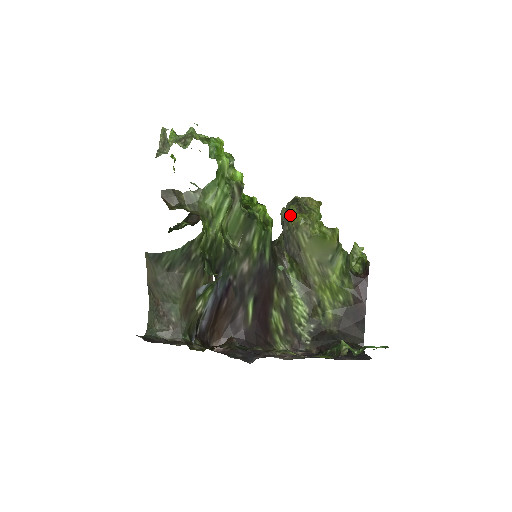
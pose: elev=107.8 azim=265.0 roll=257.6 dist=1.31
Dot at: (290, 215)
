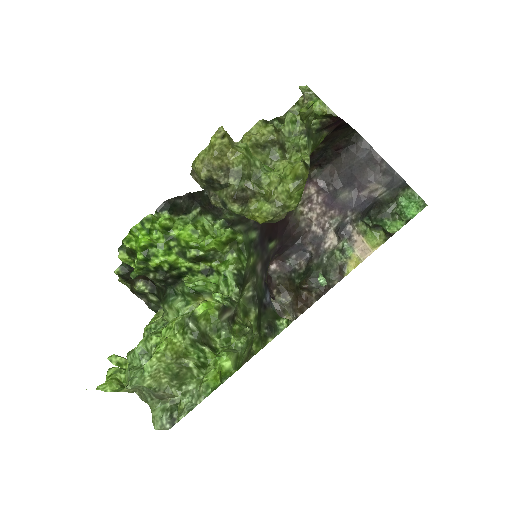
Dot at: occluded
